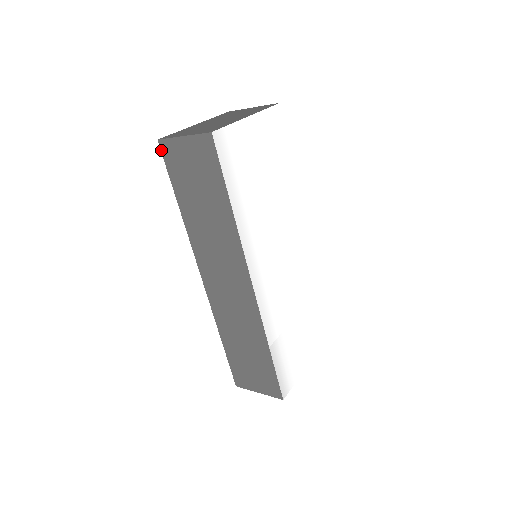
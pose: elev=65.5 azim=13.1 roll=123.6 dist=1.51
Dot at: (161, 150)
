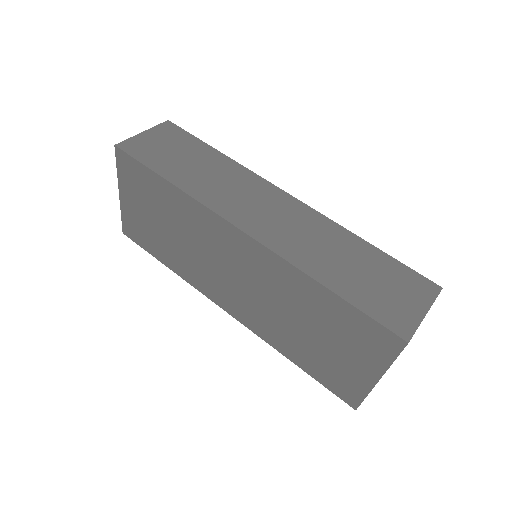
Dot at: (122, 150)
